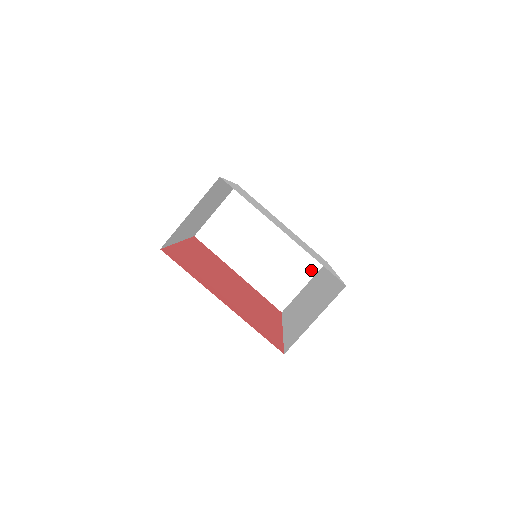
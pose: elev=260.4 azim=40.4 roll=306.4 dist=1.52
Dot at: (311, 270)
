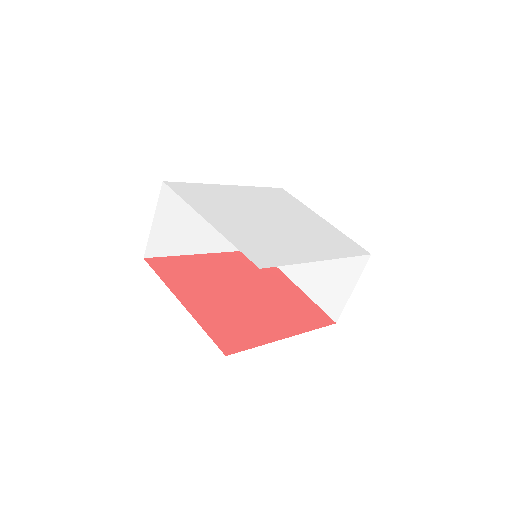
Dot at: (357, 268)
